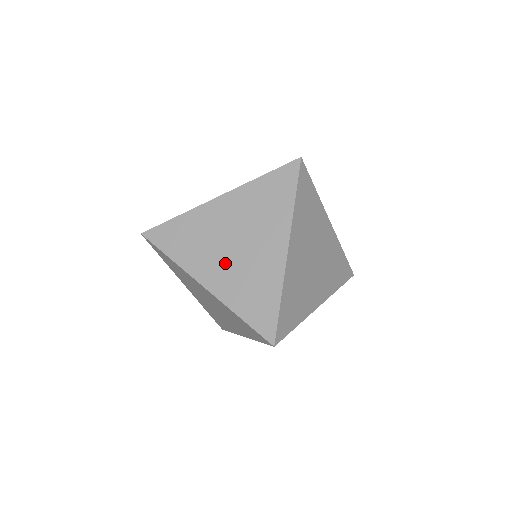
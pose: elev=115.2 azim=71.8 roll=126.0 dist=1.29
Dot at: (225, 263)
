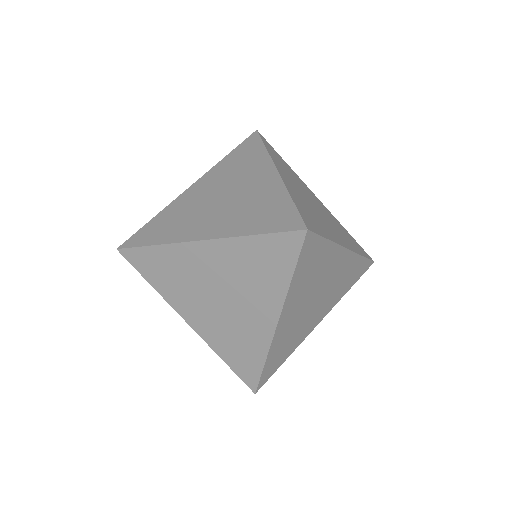
Dot at: (209, 311)
